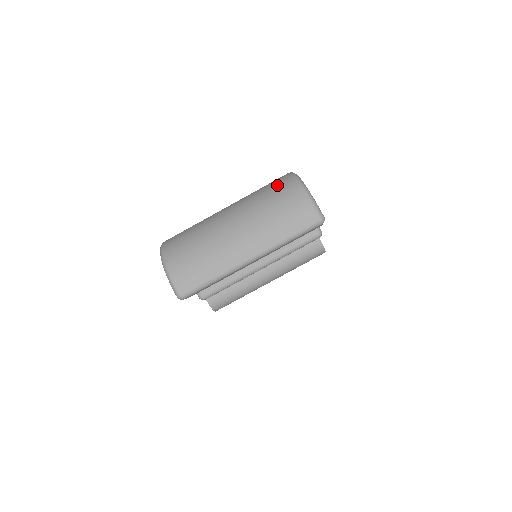
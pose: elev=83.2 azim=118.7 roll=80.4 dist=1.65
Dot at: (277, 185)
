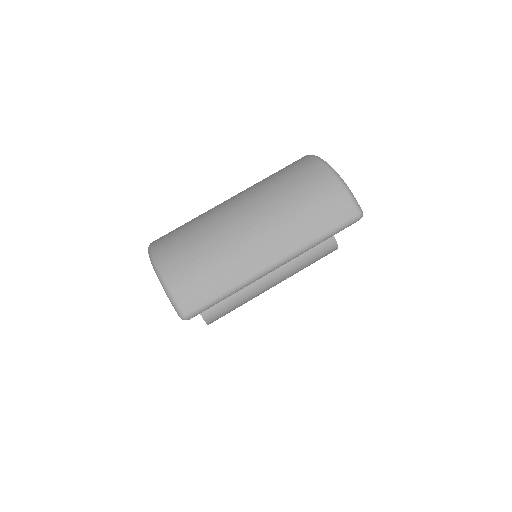
Dot at: (299, 171)
